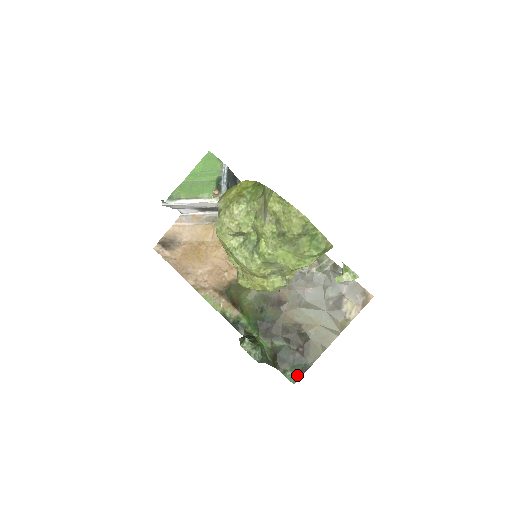
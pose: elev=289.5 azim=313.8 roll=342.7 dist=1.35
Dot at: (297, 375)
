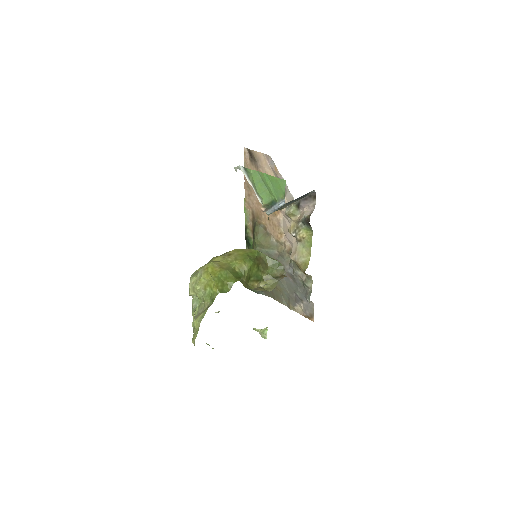
Dot at: occluded
